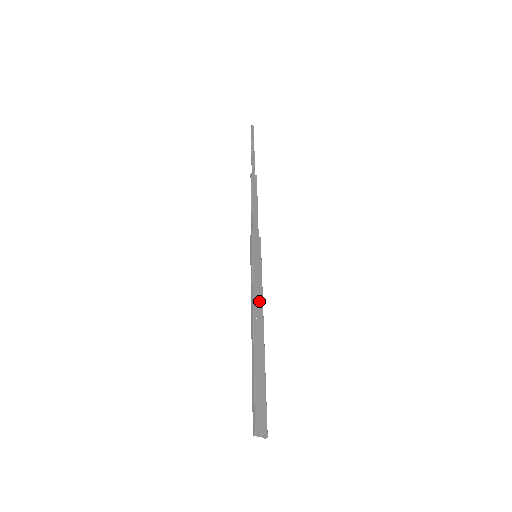
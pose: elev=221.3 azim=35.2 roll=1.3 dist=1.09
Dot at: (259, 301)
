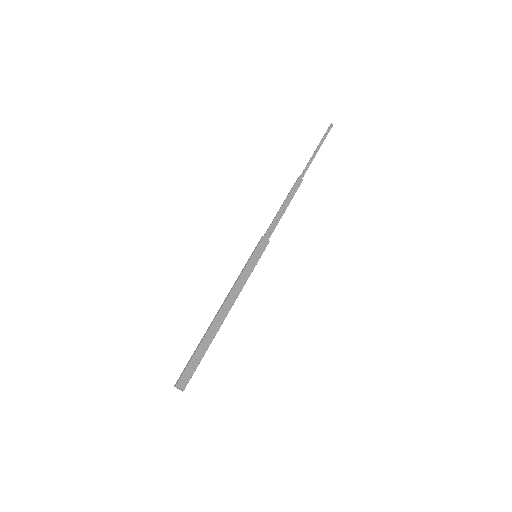
Dot at: (235, 294)
